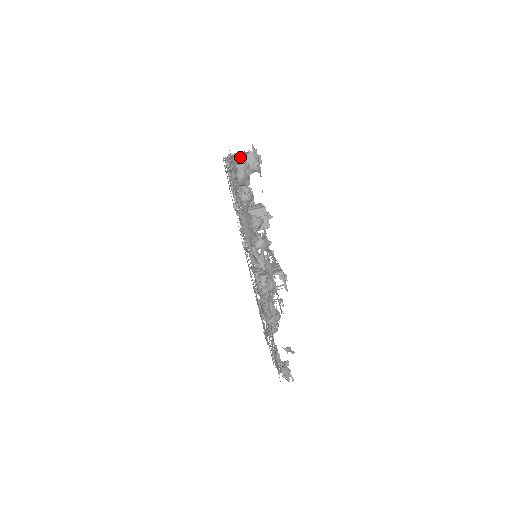
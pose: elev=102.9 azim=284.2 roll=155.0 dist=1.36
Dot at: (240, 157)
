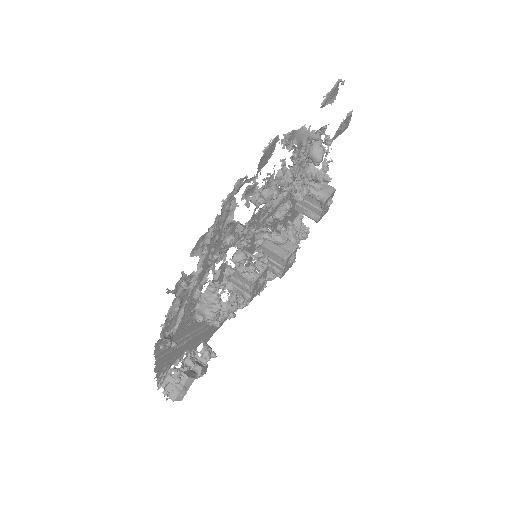
Dot at: occluded
